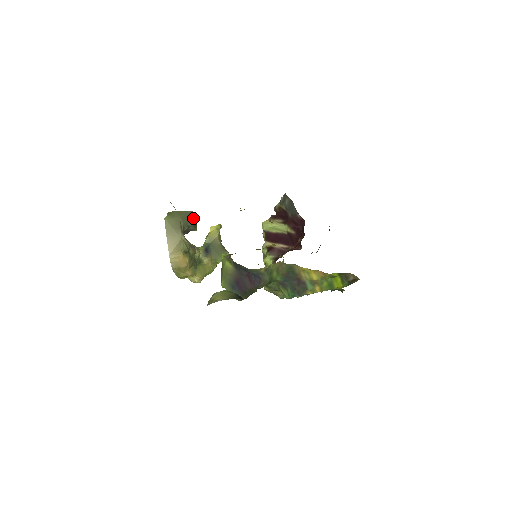
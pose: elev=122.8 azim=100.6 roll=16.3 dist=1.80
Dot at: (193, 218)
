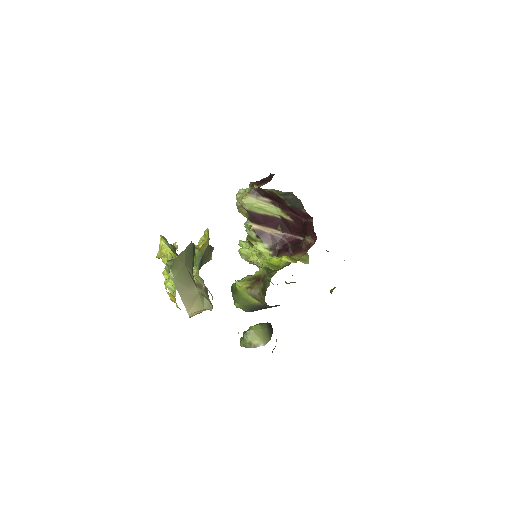
Dot at: (193, 252)
